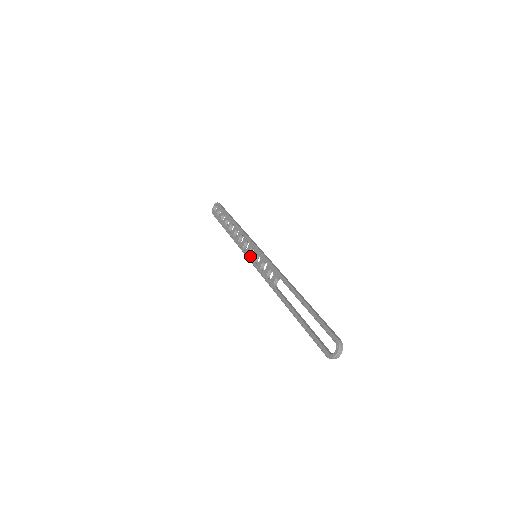
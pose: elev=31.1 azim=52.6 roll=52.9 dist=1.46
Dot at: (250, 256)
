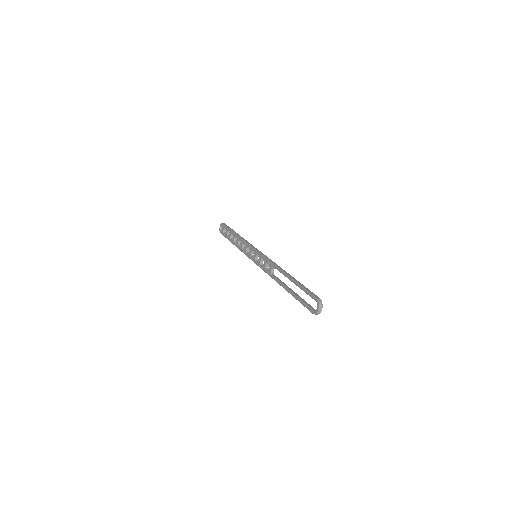
Dot at: (252, 257)
